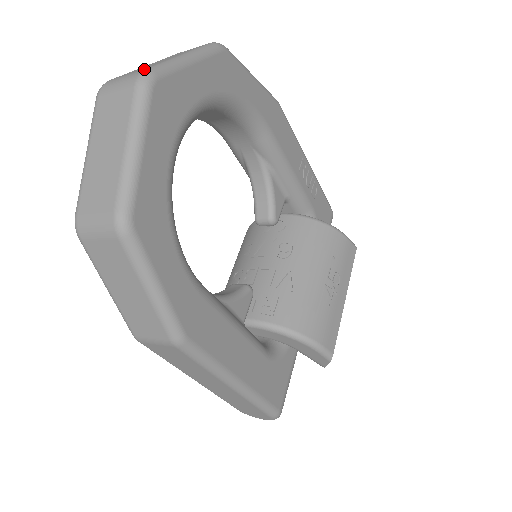
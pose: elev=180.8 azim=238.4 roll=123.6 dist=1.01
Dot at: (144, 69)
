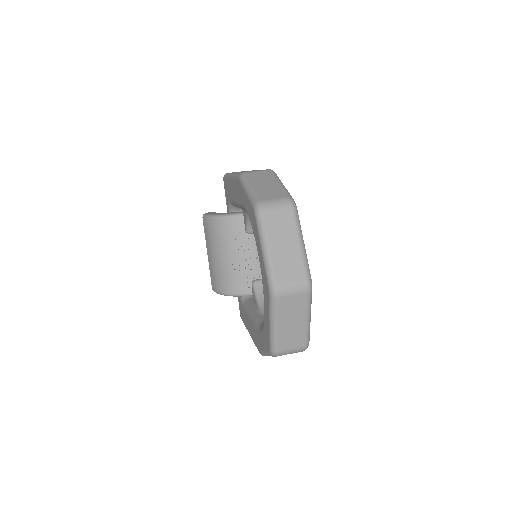
Dot at: (306, 279)
